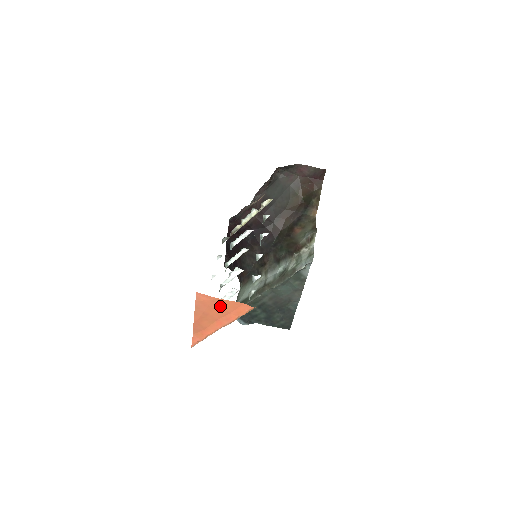
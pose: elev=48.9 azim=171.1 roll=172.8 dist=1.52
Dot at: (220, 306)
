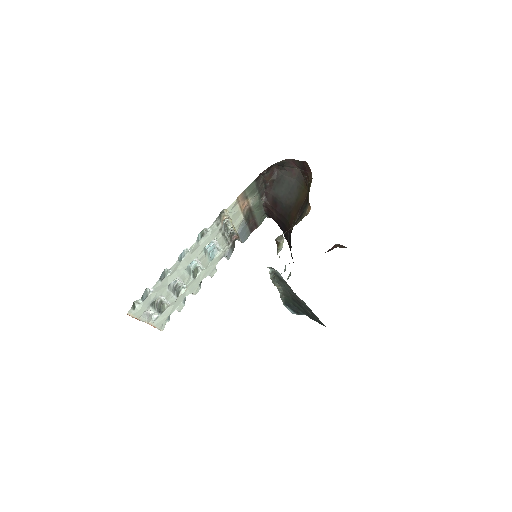
Dot at: occluded
